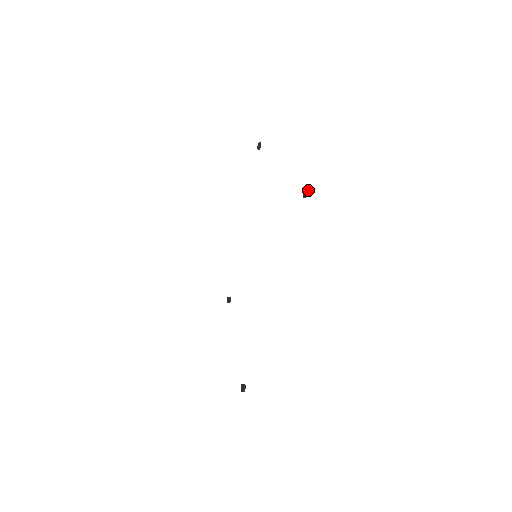
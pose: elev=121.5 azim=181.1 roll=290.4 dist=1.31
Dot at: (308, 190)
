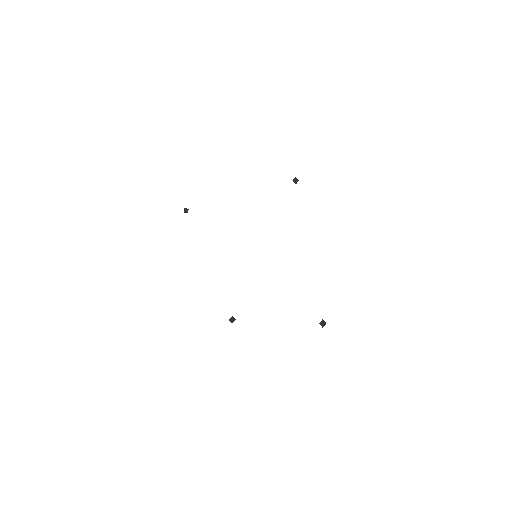
Dot at: occluded
